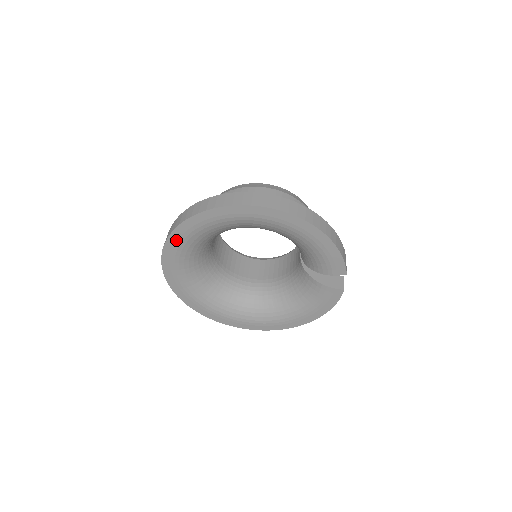
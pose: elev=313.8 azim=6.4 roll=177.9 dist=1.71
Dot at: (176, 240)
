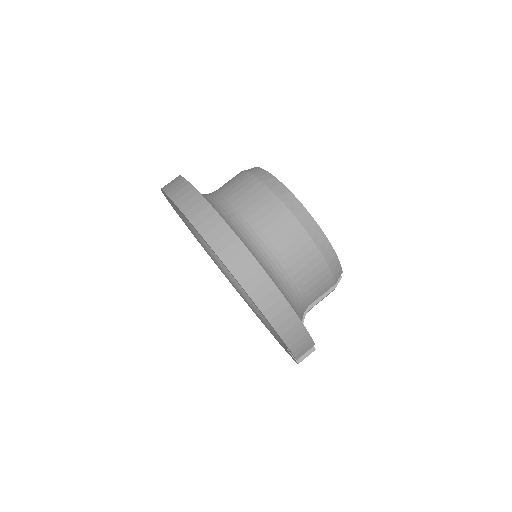
Dot at: occluded
